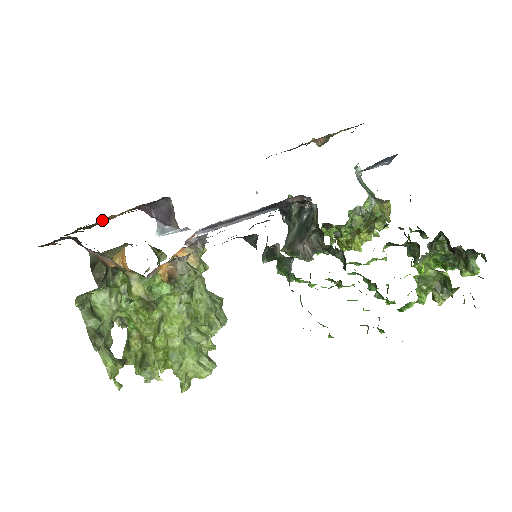
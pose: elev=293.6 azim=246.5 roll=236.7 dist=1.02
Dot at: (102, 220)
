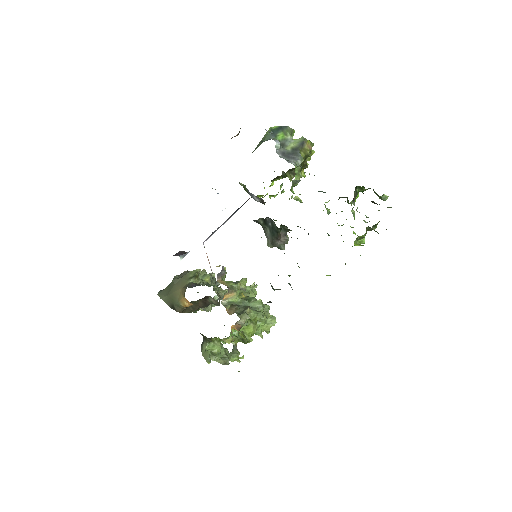
Dot at: occluded
